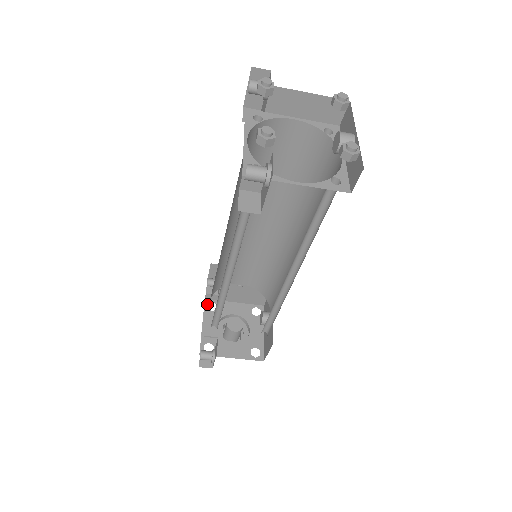
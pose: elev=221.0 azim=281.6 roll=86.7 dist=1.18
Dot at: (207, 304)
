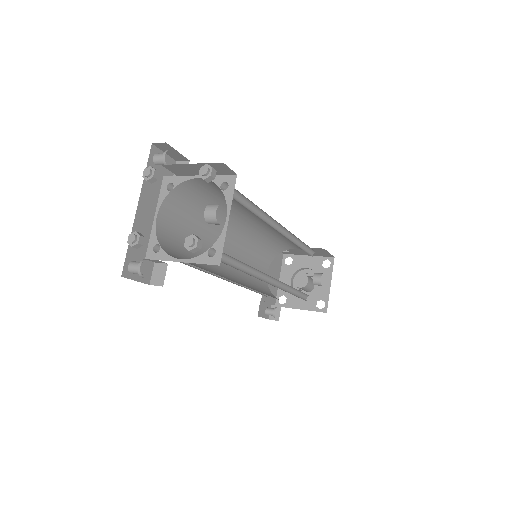
Dot at: occluded
